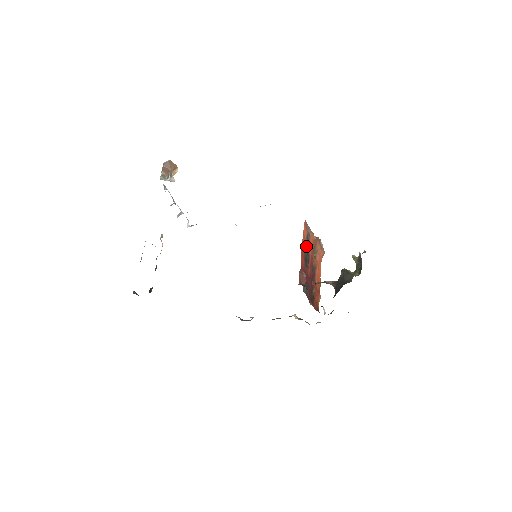
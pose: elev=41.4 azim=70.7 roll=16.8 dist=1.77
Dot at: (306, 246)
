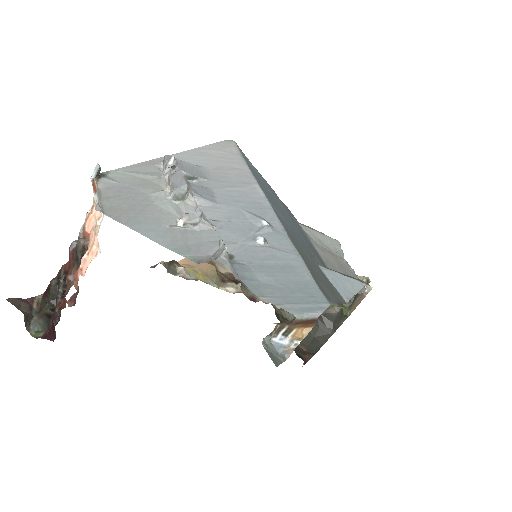
Dot at: occluded
